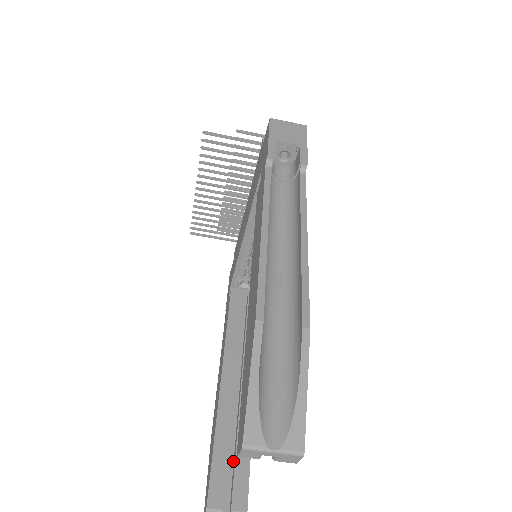
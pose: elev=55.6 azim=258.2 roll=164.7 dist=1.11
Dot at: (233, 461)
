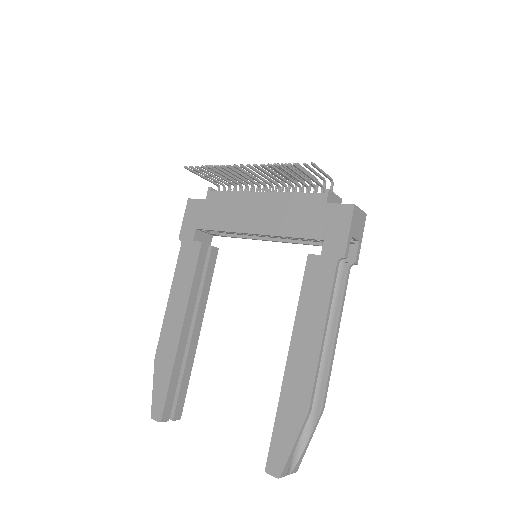
Dot at: occluded
